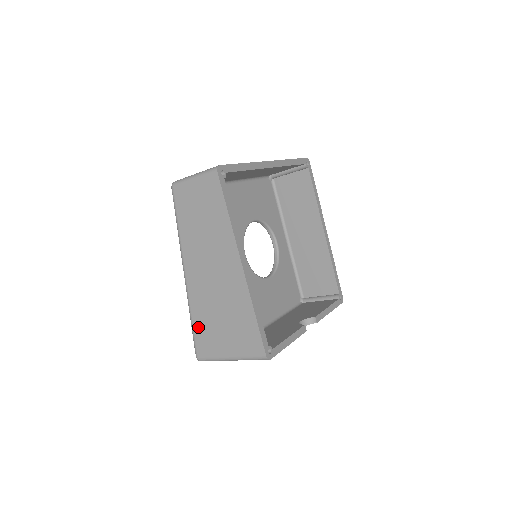
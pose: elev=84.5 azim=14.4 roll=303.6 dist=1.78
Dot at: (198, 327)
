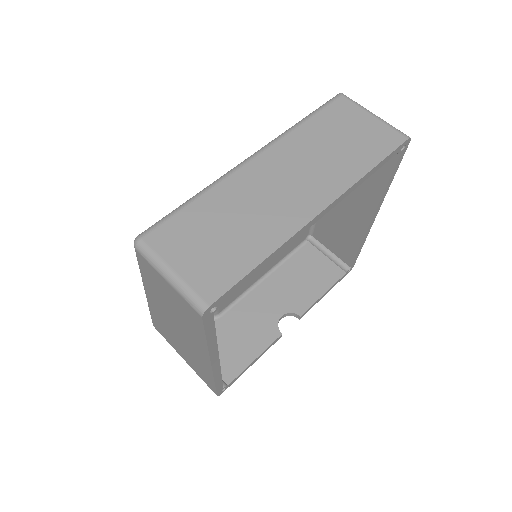
Dot at: (156, 323)
